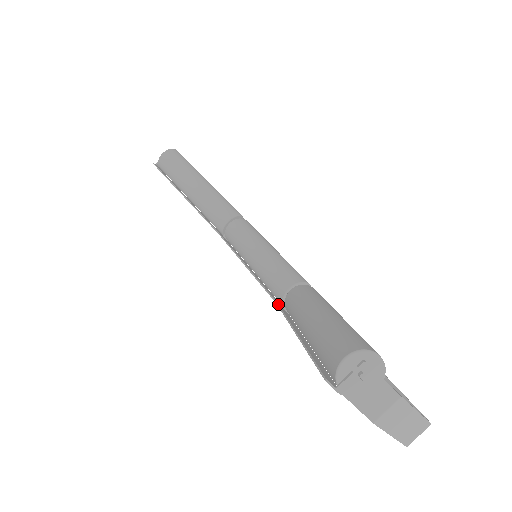
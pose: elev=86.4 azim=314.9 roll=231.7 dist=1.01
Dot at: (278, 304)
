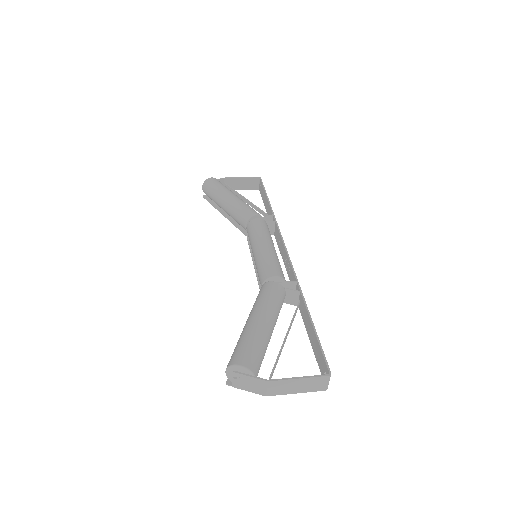
Dot at: occluded
